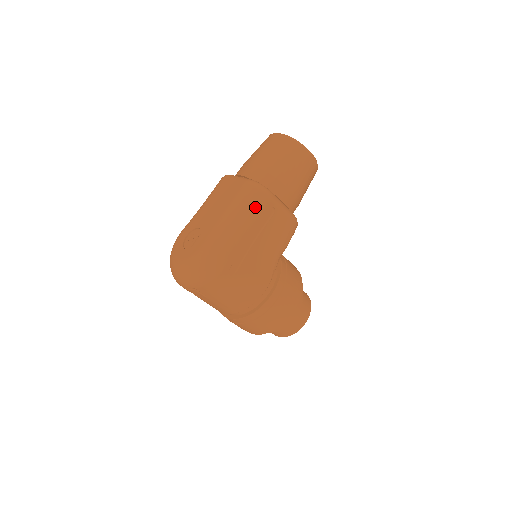
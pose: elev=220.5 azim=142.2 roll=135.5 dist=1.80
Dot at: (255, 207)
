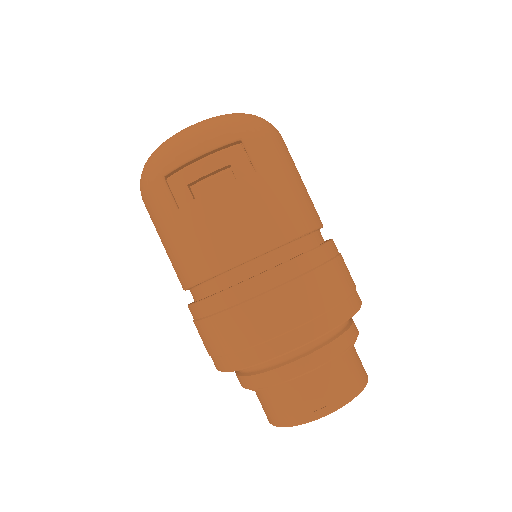
Dot at: occluded
